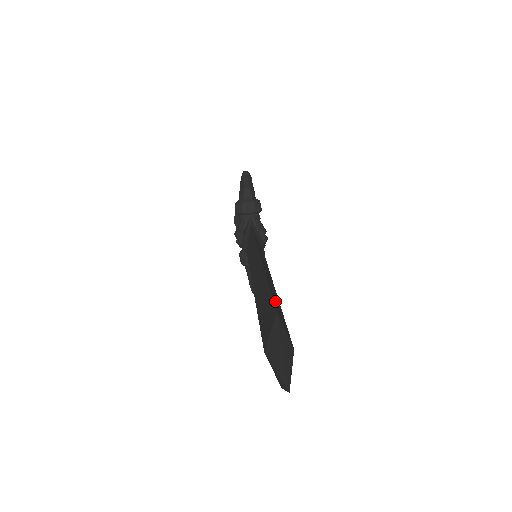
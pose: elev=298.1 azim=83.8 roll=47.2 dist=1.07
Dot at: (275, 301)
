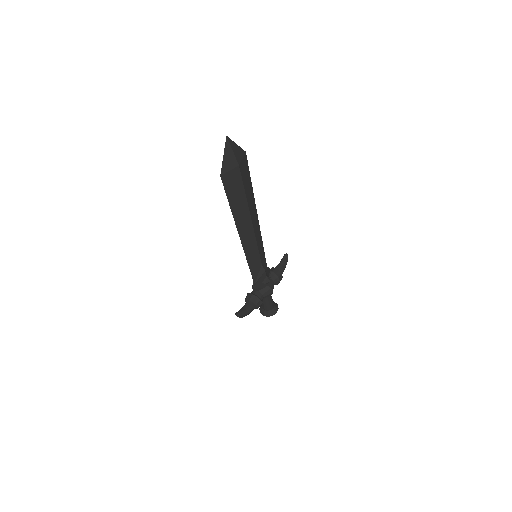
Dot at: (248, 177)
